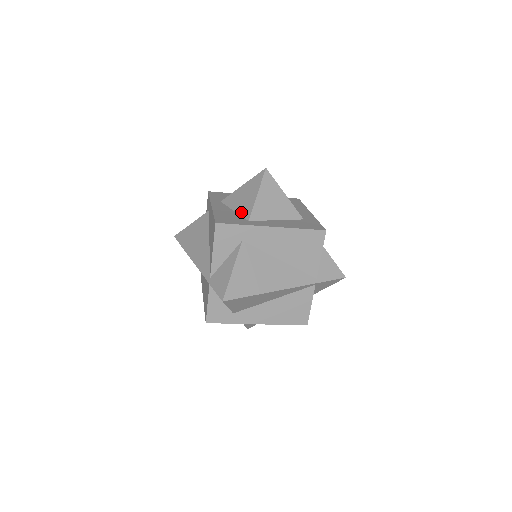
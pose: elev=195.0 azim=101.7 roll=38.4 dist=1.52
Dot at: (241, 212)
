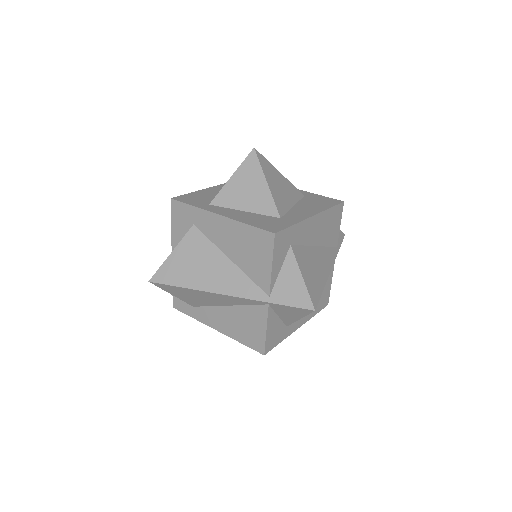
Dot at: occluded
